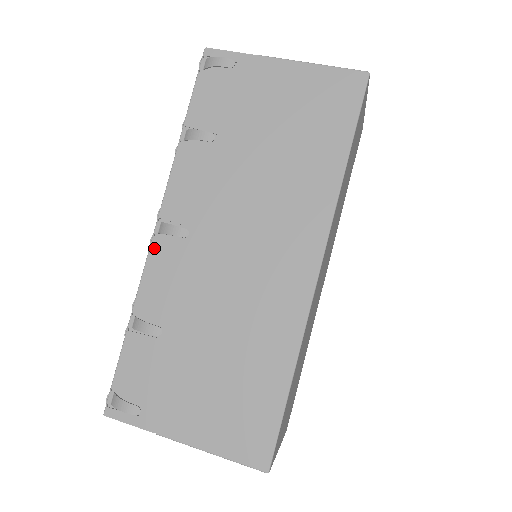
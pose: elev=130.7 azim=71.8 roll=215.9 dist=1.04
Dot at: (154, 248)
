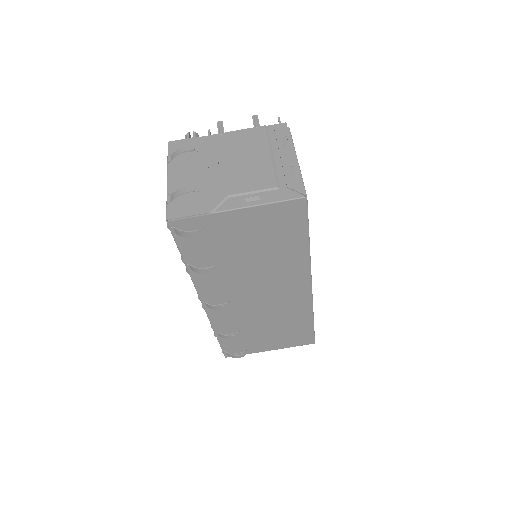
Dot at: (209, 311)
